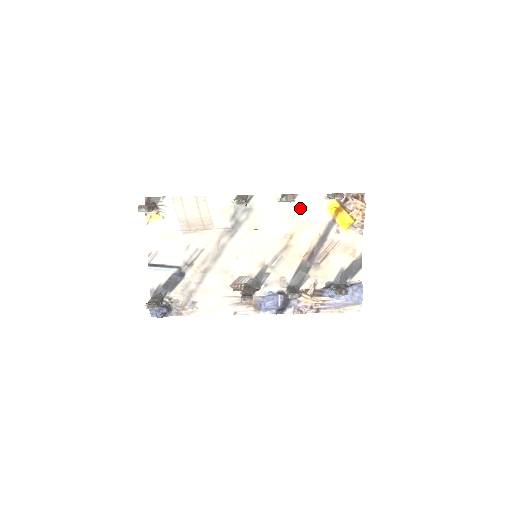
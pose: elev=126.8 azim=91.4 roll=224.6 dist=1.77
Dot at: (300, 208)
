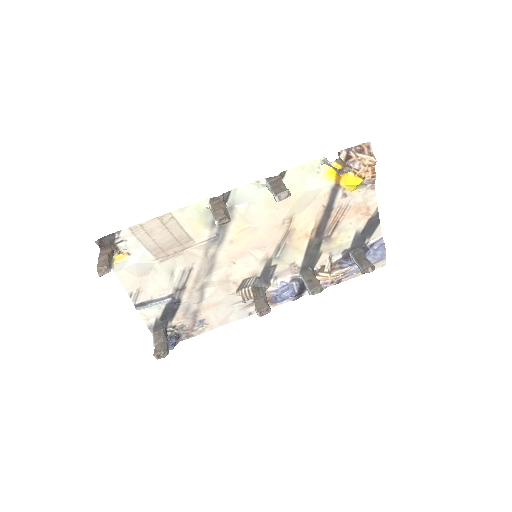
Dot at: (293, 186)
